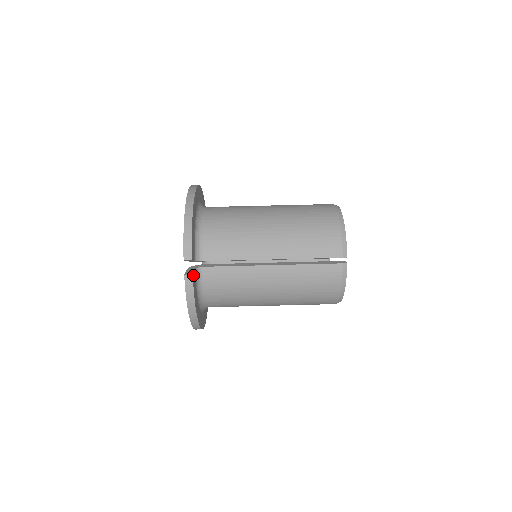
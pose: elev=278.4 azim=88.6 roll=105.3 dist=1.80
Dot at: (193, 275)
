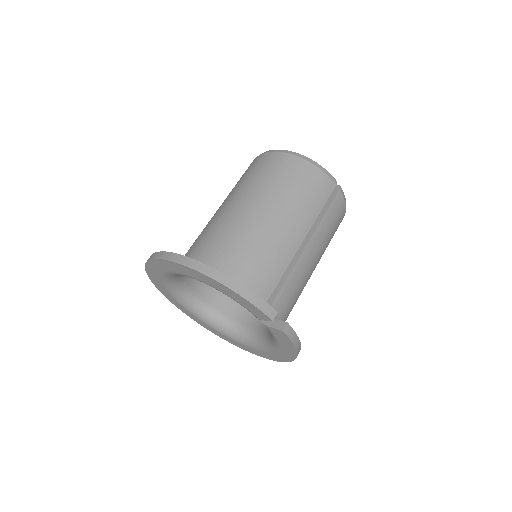
Dot at: (283, 323)
